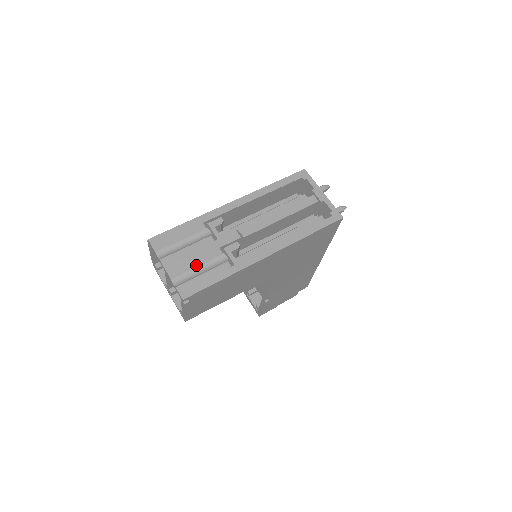
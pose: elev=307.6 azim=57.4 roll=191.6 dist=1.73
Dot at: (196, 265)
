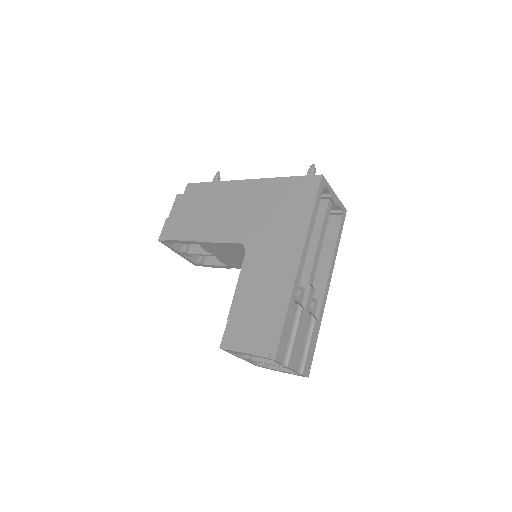
Dot at: (304, 344)
